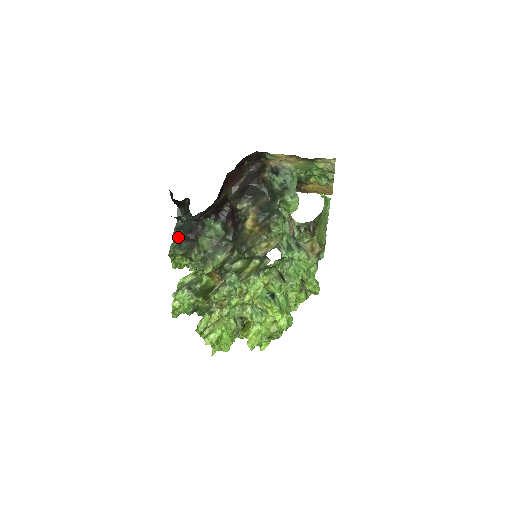
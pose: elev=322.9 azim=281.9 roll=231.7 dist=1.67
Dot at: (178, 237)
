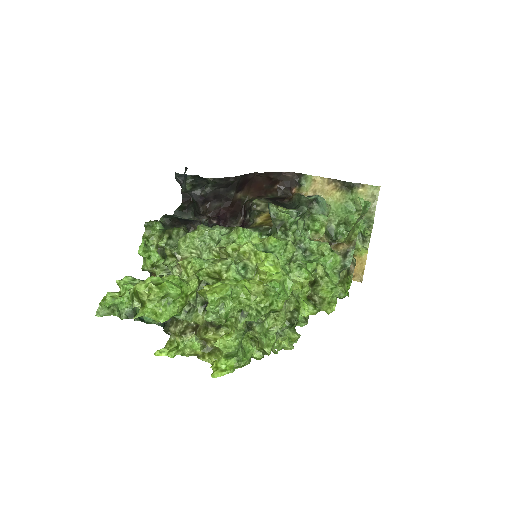
Dot at: (167, 219)
